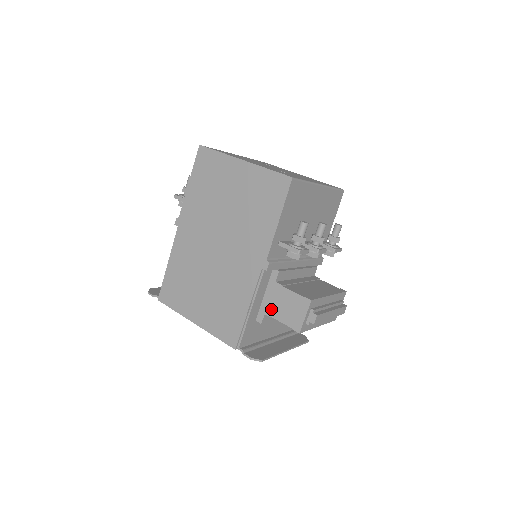
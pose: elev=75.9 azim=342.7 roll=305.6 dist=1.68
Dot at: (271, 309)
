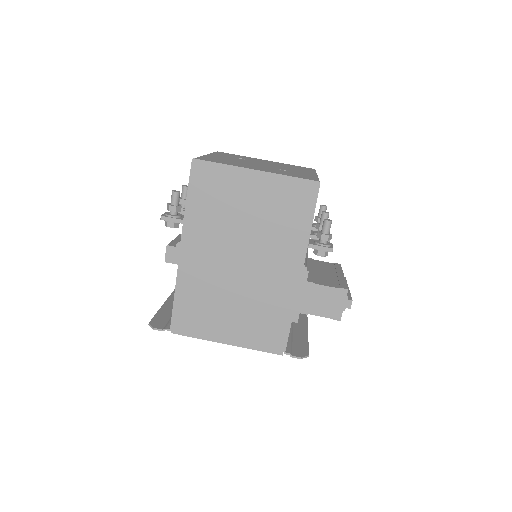
Dot at: (306, 307)
